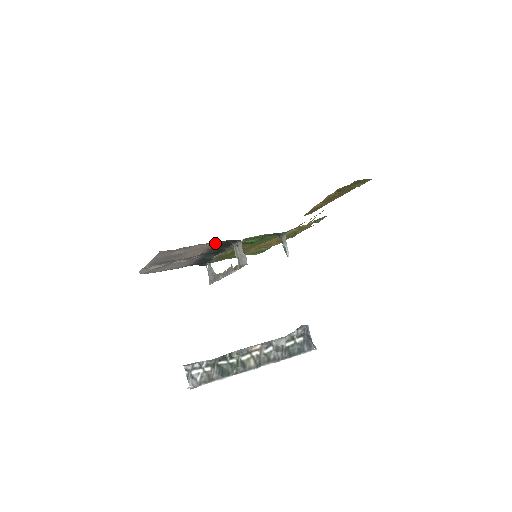
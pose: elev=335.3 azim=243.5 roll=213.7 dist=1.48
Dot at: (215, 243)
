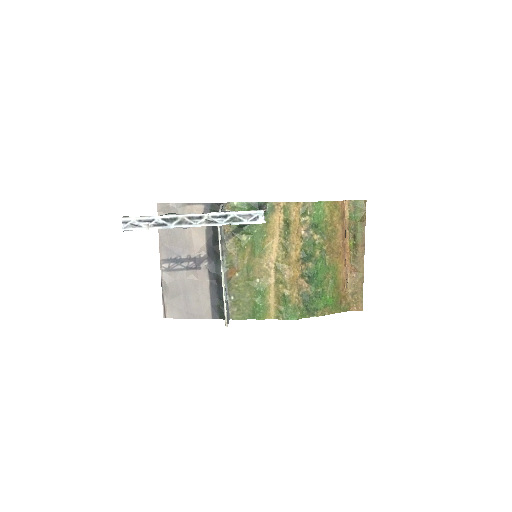
Dot at: (204, 209)
